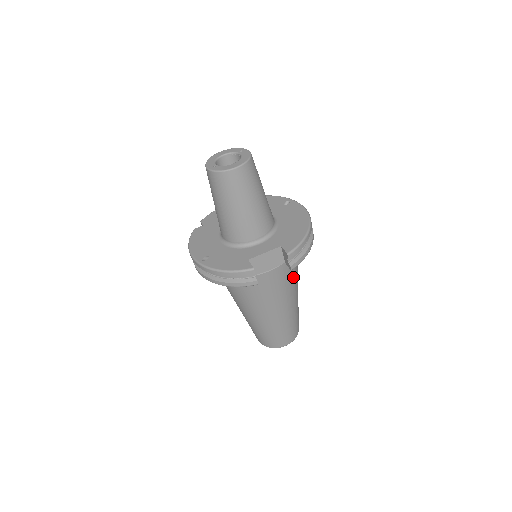
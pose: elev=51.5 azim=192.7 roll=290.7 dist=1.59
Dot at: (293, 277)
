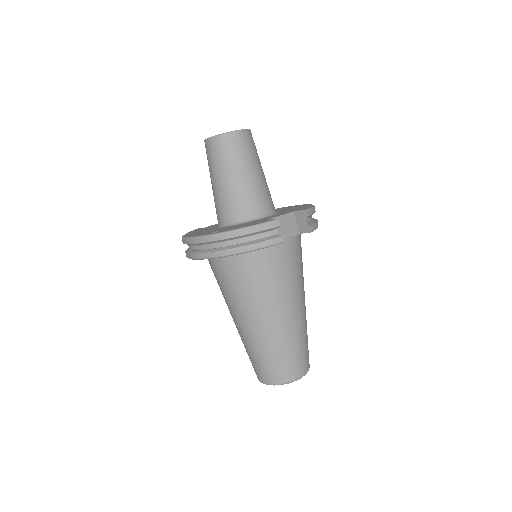
Dot at: (302, 268)
